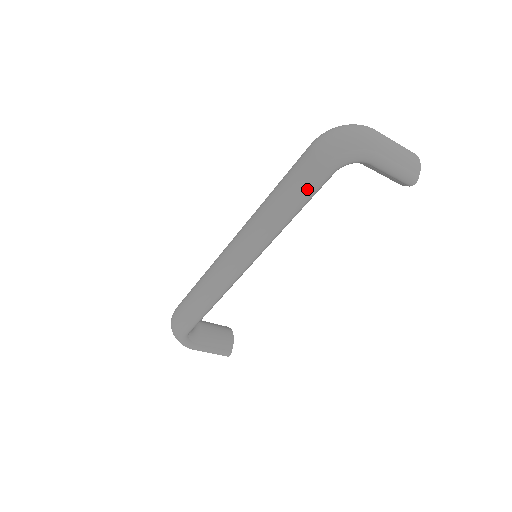
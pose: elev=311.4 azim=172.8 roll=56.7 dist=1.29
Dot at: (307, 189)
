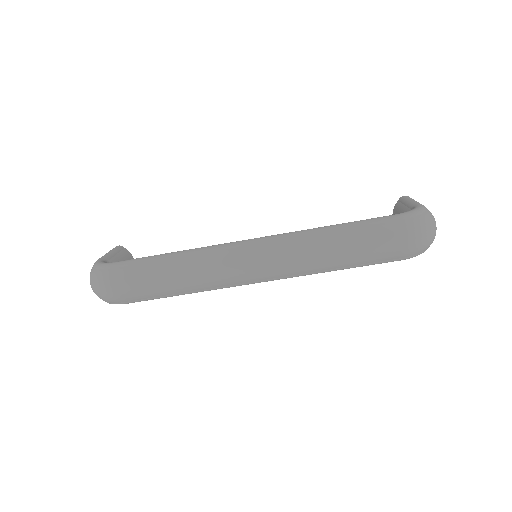
Dot at: occluded
